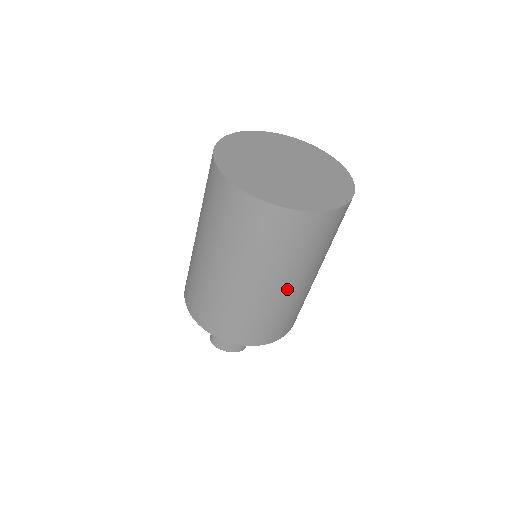
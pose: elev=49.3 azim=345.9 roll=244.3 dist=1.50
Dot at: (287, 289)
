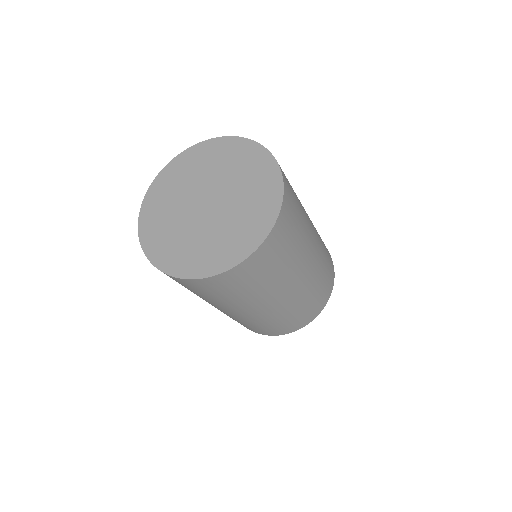
Dot at: (310, 262)
